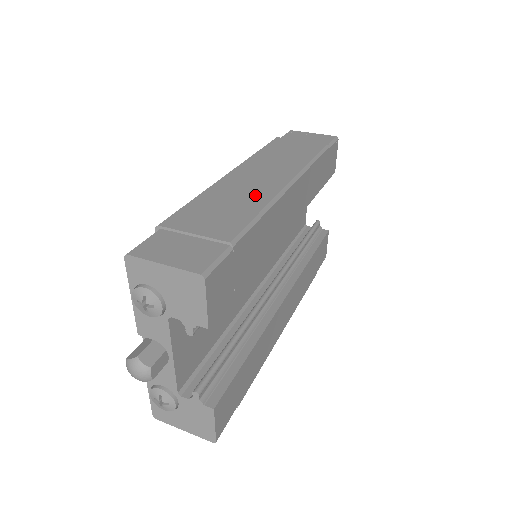
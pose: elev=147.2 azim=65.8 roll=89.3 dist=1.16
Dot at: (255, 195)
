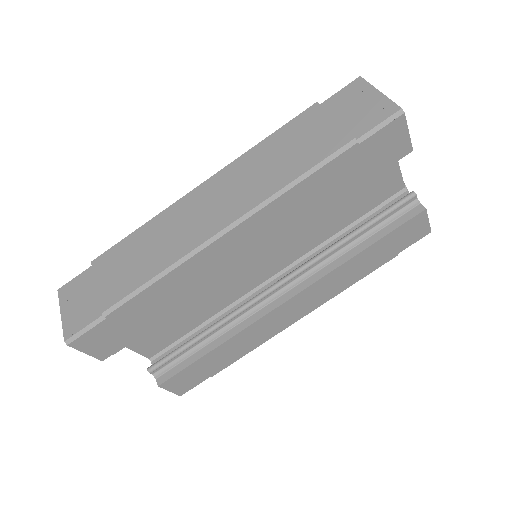
Dot at: (177, 243)
